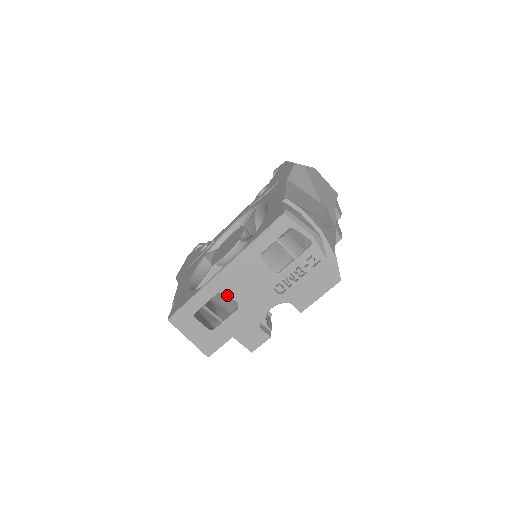
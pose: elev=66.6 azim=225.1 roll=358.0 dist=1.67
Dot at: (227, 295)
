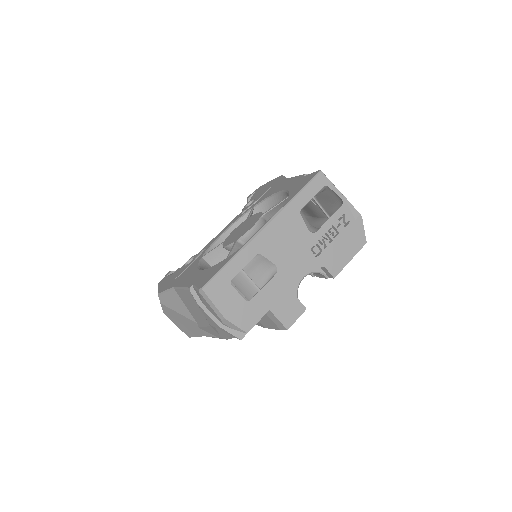
Dot at: (267, 257)
